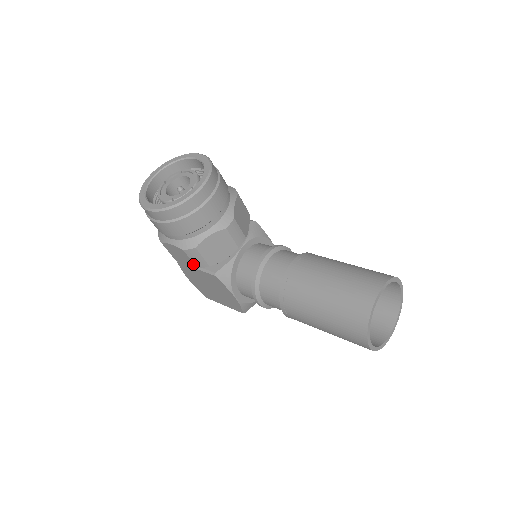
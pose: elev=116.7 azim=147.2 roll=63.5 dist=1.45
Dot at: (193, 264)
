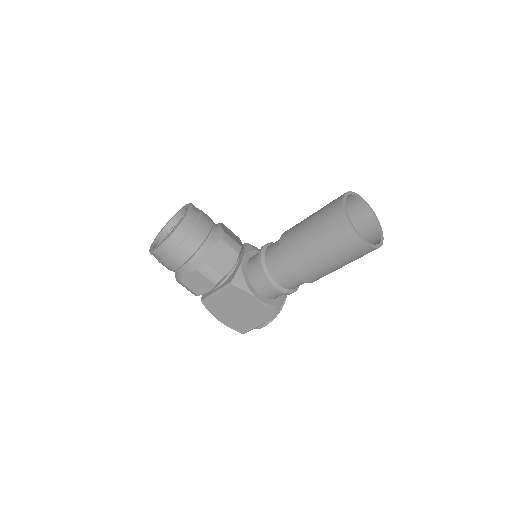
Dot at: (210, 282)
